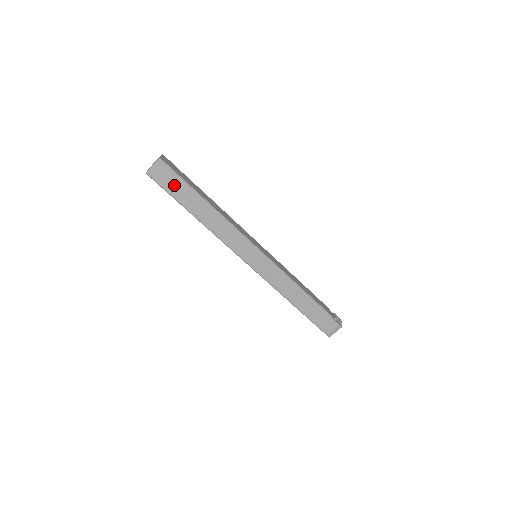
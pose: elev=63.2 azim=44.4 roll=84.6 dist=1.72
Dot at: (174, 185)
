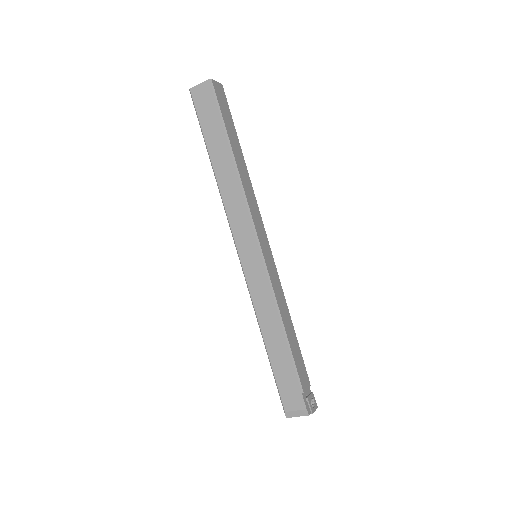
Dot at: (209, 117)
